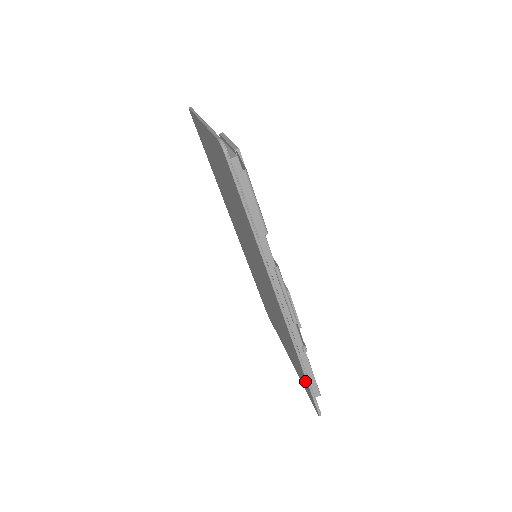
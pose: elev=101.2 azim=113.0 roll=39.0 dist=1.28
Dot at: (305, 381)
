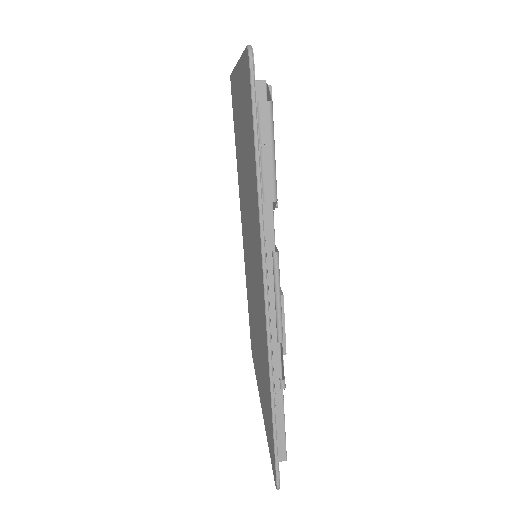
Dot at: (271, 432)
